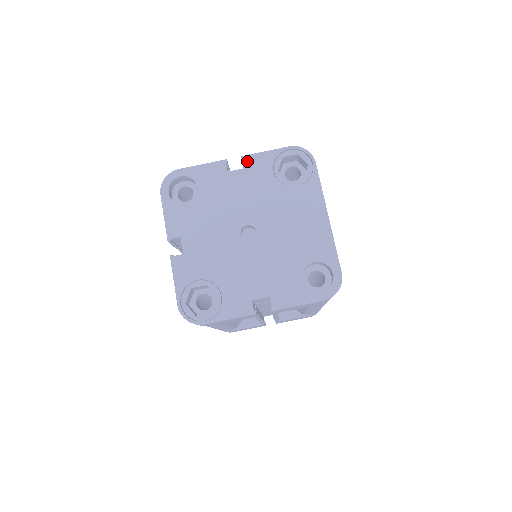
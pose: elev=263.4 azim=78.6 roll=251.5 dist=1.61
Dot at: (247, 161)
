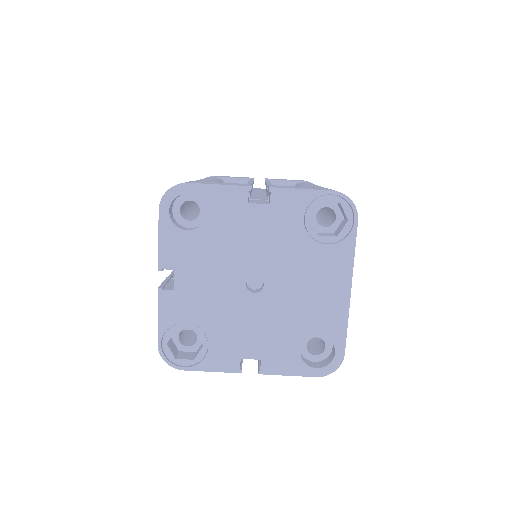
Dot at: (275, 196)
